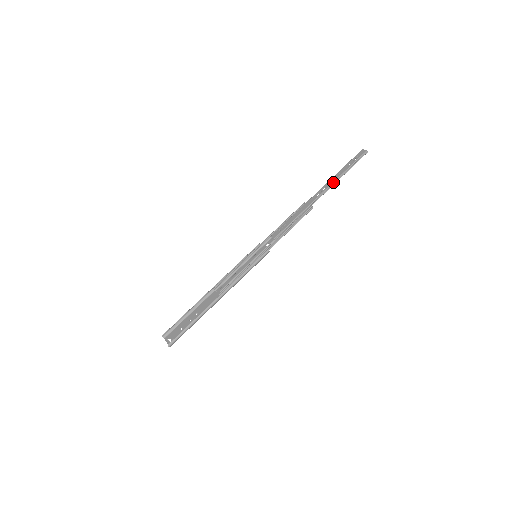
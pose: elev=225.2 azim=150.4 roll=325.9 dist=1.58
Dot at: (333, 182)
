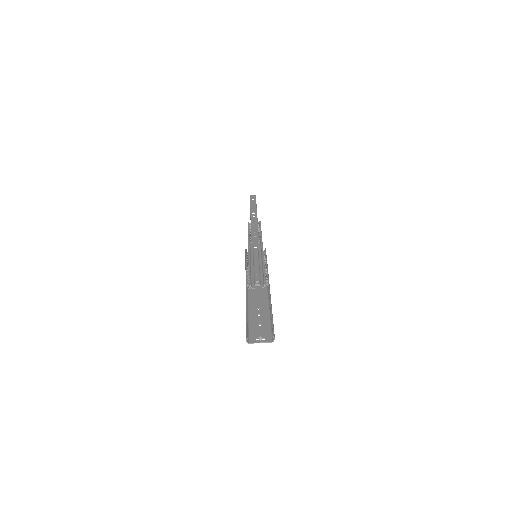
Dot at: (256, 209)
